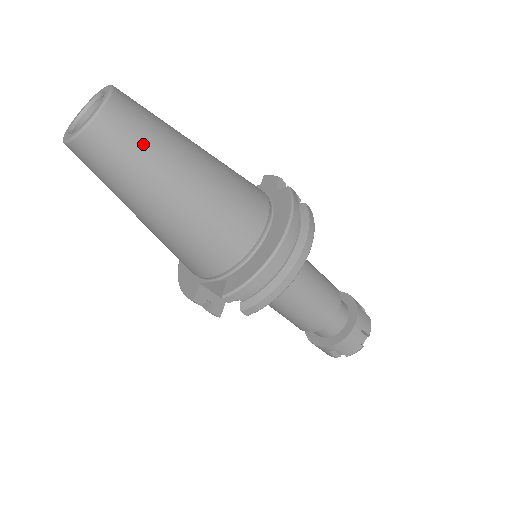
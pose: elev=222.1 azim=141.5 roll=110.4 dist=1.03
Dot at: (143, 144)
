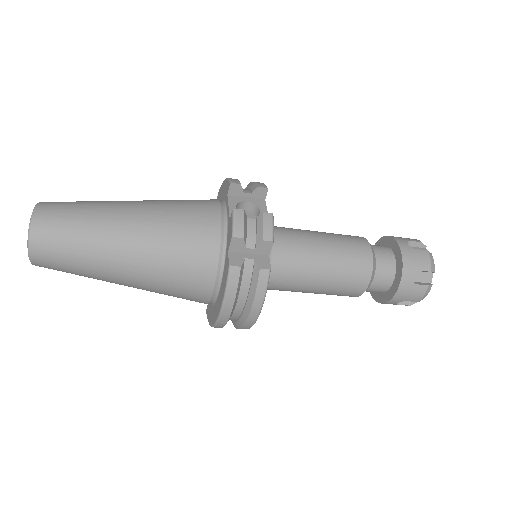
Dot at: (74, 271)
